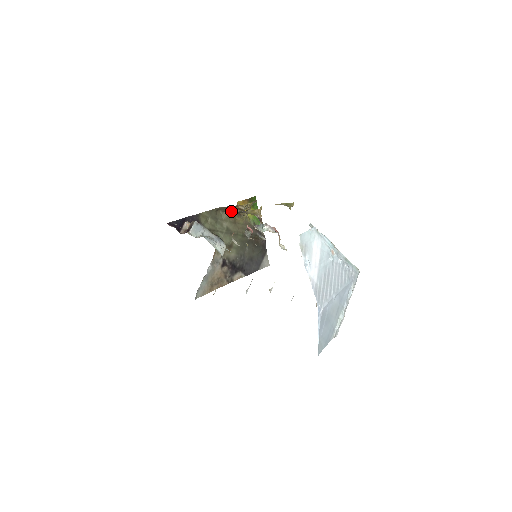
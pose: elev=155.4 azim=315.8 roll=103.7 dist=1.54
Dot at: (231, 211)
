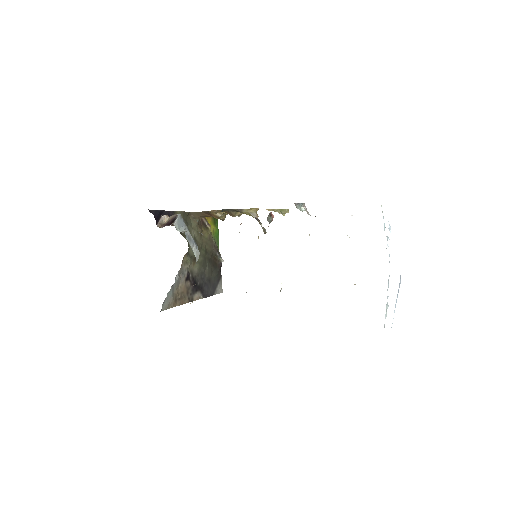
Dot at: (199, 220)
